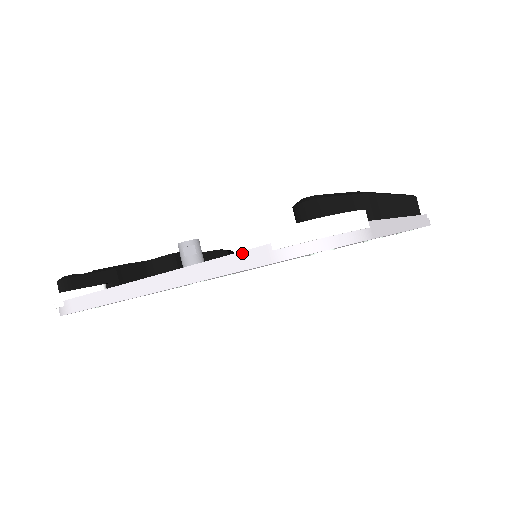
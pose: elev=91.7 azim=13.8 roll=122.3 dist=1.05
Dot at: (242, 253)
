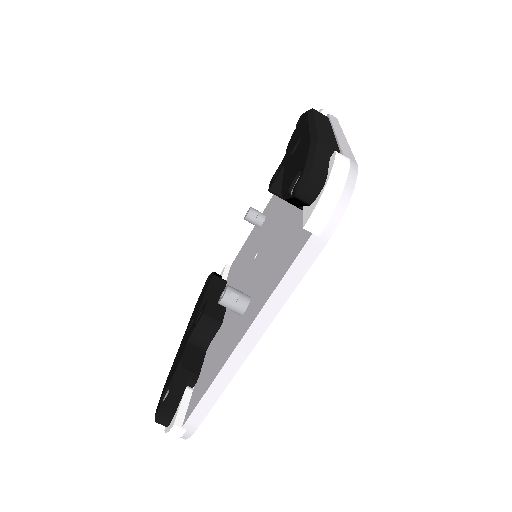
Dot at: (297, 260)
